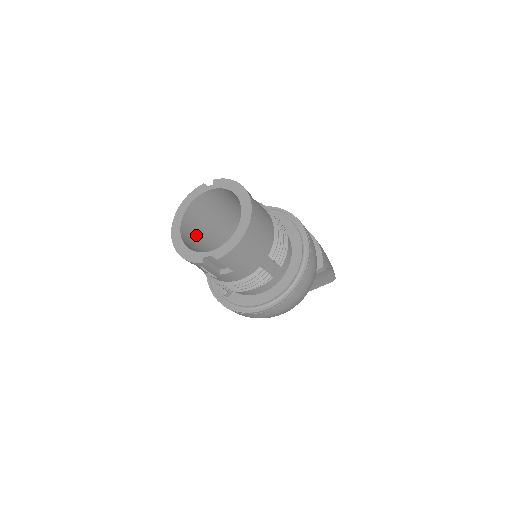
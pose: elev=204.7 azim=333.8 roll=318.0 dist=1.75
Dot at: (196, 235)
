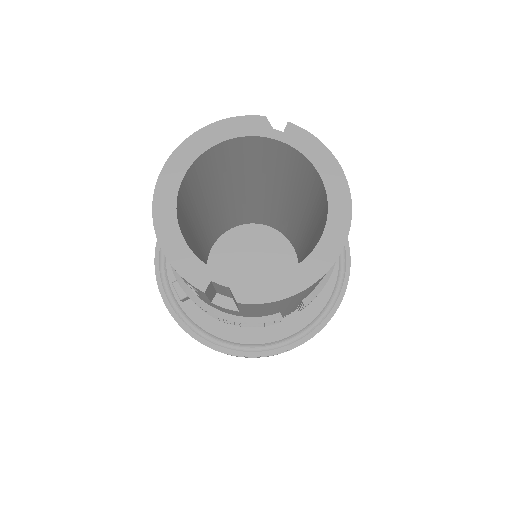
Dot at: (193, 195)
